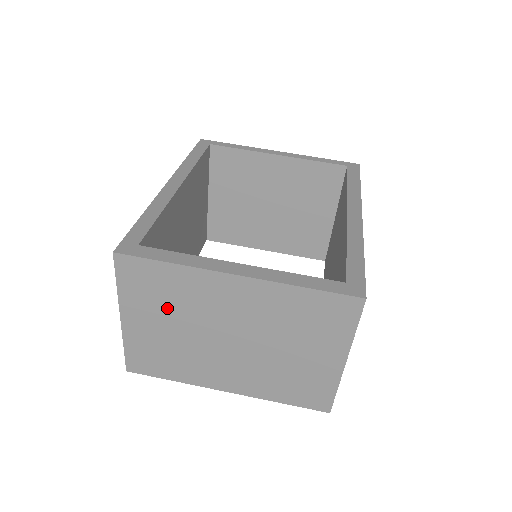
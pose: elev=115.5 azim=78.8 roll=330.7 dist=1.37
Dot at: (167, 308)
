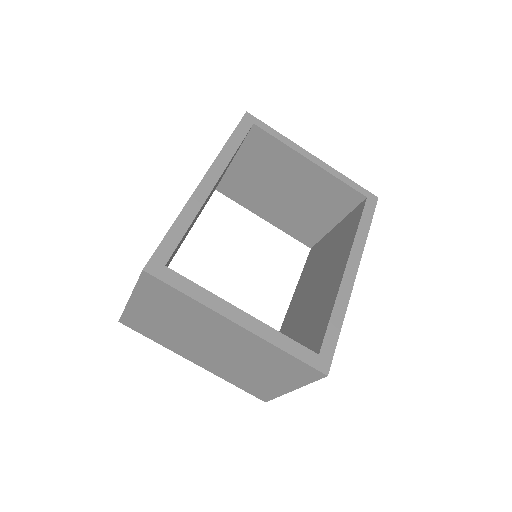
Dot at: (172, 312)
